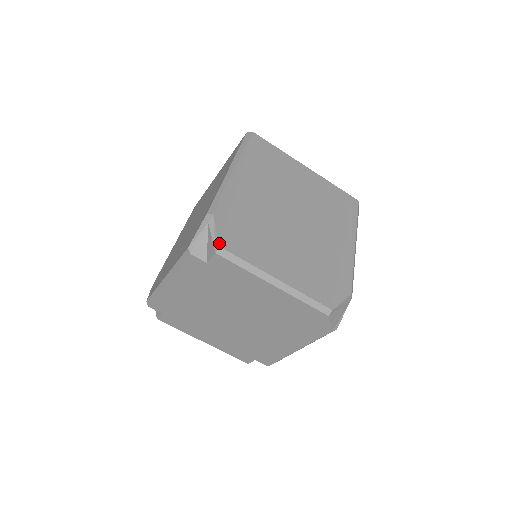
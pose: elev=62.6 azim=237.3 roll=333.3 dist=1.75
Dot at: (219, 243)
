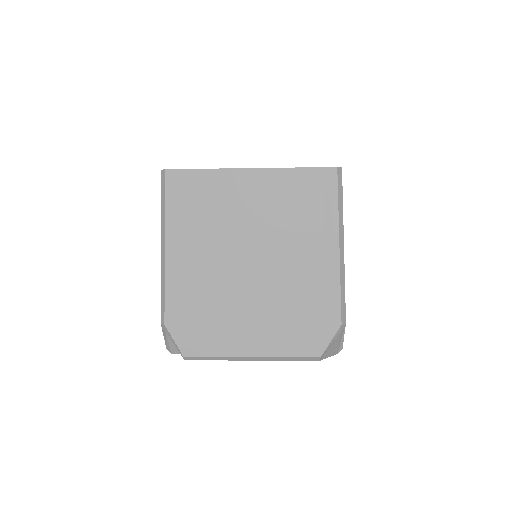
Dot at: (182, 353)
